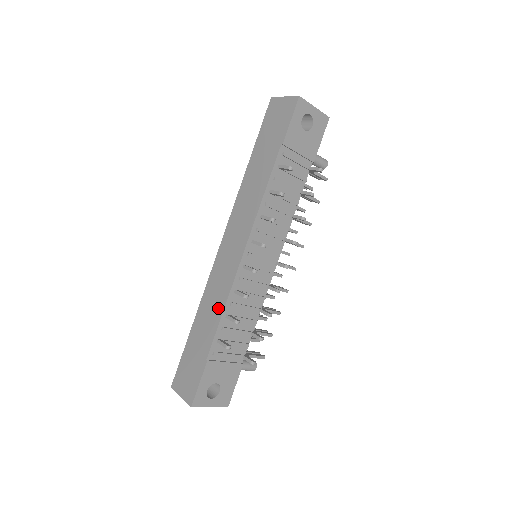
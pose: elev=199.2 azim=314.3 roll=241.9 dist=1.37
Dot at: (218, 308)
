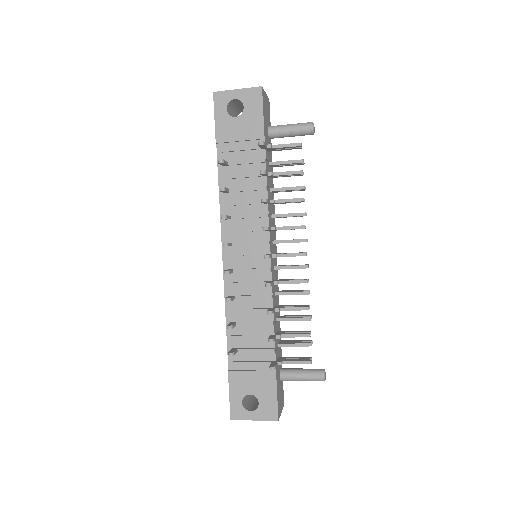
Dot at: occluded
